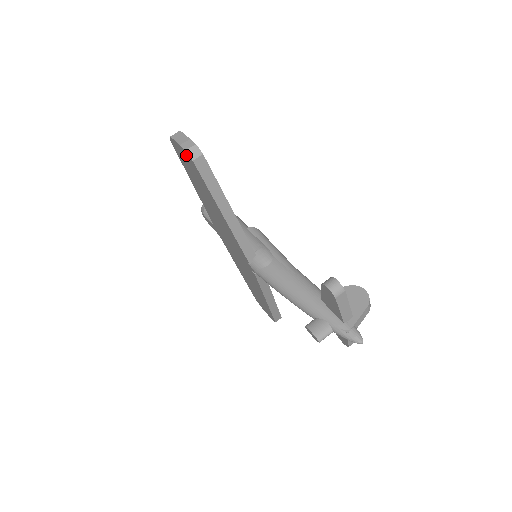
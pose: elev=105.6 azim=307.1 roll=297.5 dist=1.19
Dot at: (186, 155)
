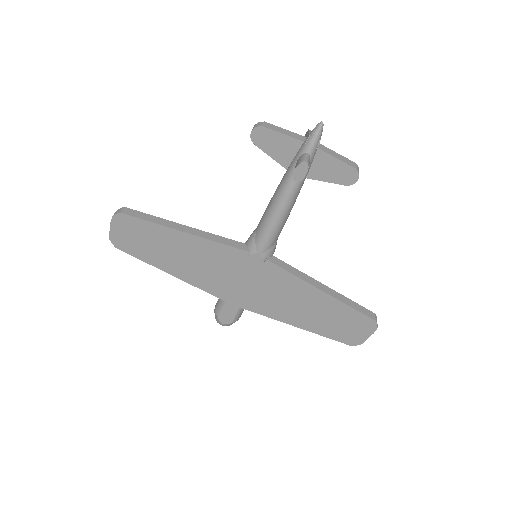
Dot at: (119, 223)
